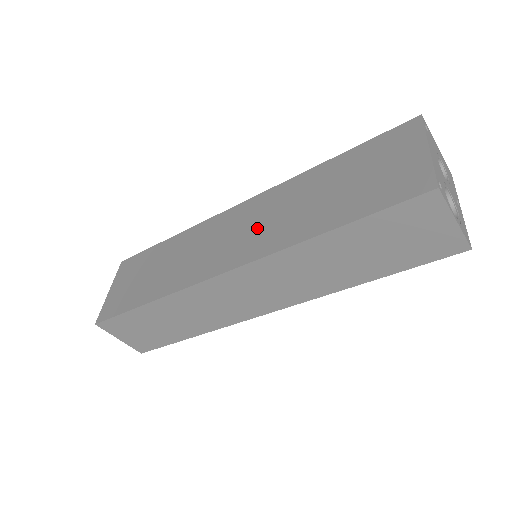
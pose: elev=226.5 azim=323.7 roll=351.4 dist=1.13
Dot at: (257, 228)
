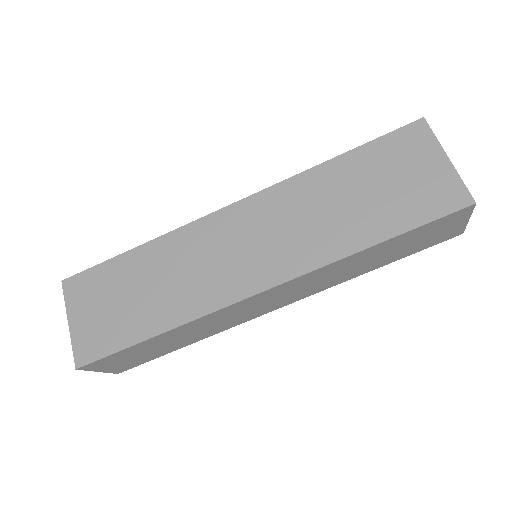
Dot at: (278, 238)
